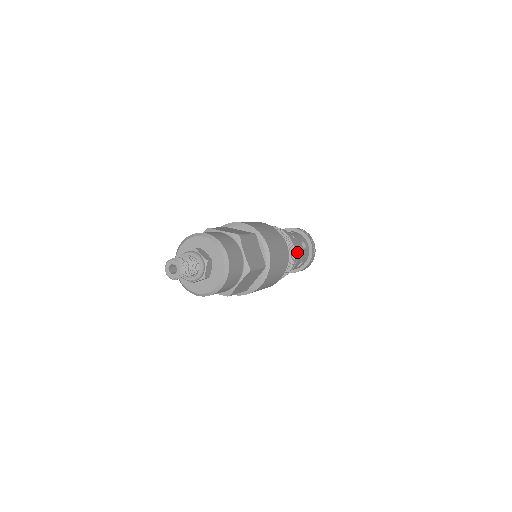
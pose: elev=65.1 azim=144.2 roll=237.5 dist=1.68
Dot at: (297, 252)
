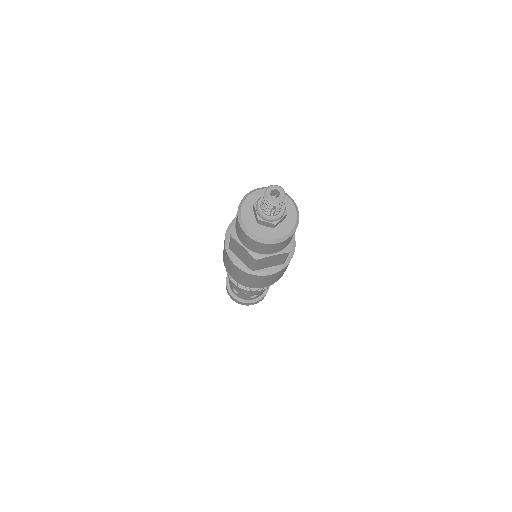
Dot at: occluded
